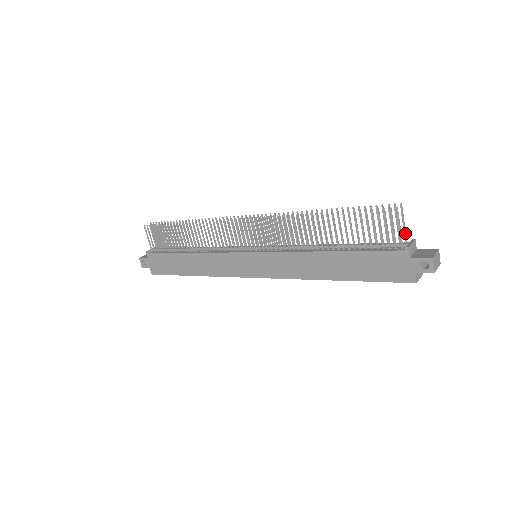
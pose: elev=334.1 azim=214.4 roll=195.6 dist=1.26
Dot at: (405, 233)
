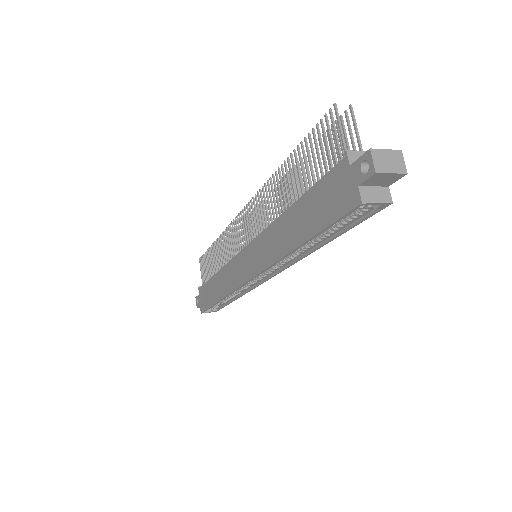
Dot at: (359, 145)
